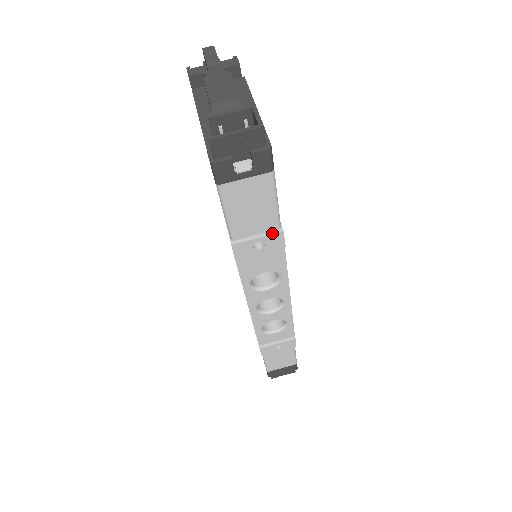
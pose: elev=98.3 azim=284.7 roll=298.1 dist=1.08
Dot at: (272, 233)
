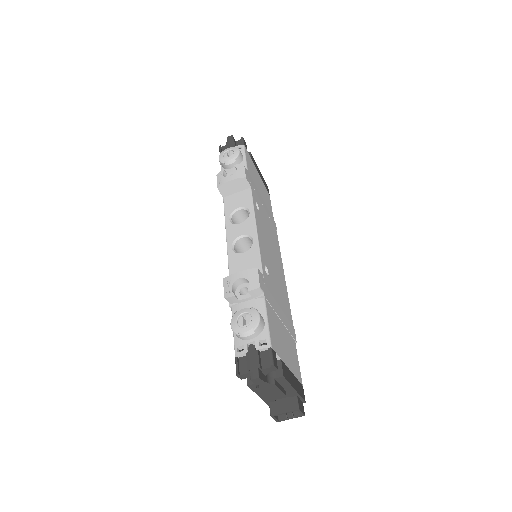
Dot at: occluded
